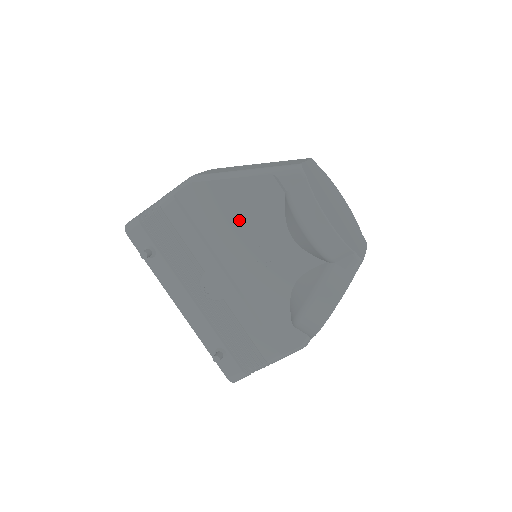
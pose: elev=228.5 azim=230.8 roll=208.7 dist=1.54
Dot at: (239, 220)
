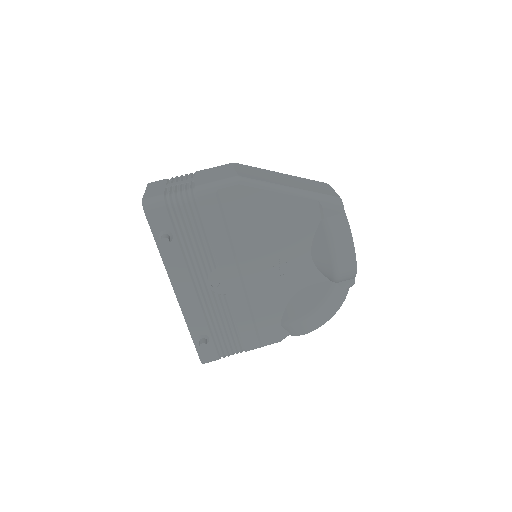
Dot at: (271, 230)
